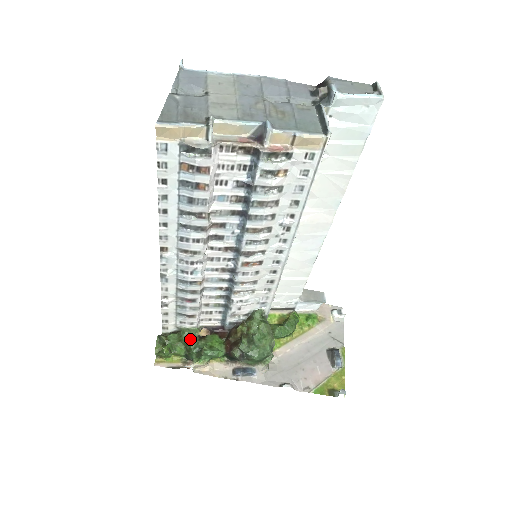
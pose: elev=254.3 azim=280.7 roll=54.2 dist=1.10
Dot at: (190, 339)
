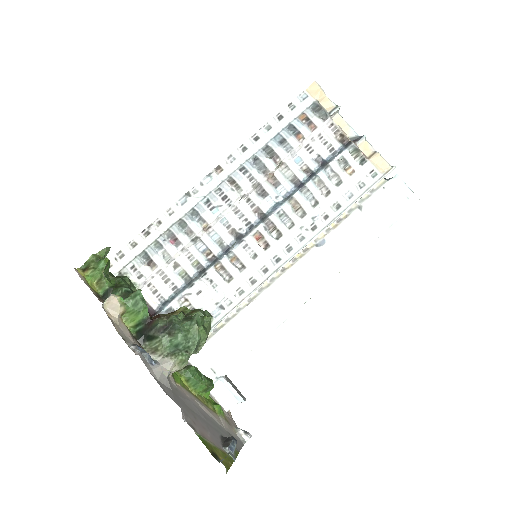
Dot at: (128, 282)
